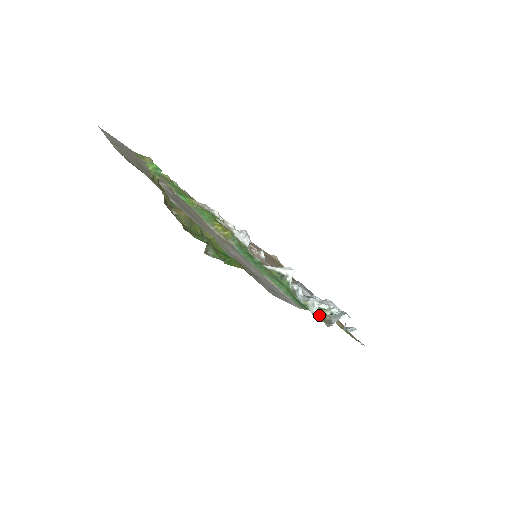
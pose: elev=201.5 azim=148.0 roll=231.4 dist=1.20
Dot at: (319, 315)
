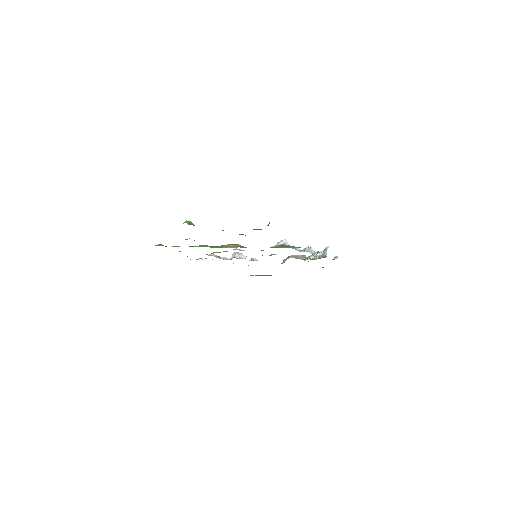
Dot at: occluded
